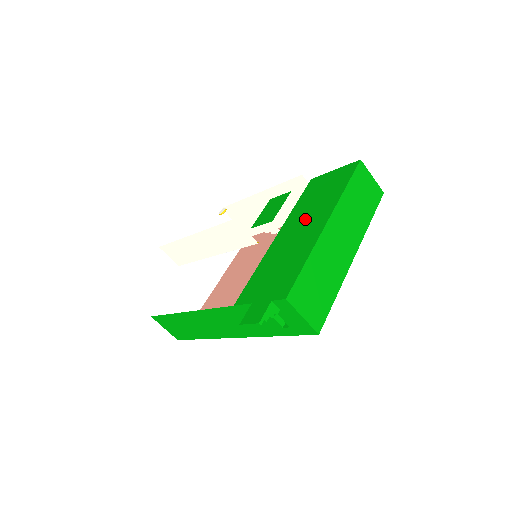
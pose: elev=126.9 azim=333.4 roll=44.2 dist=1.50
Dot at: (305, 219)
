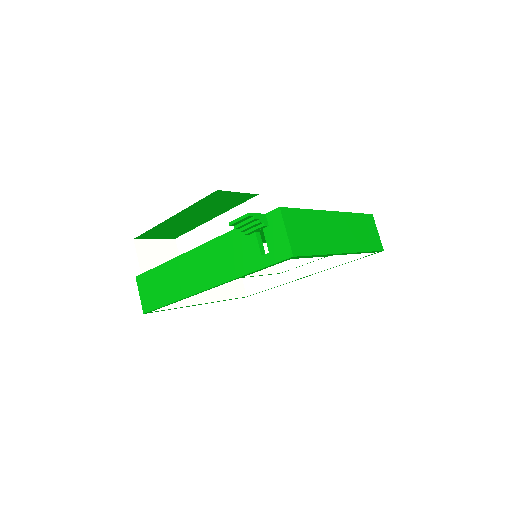
Dot at: occluded
